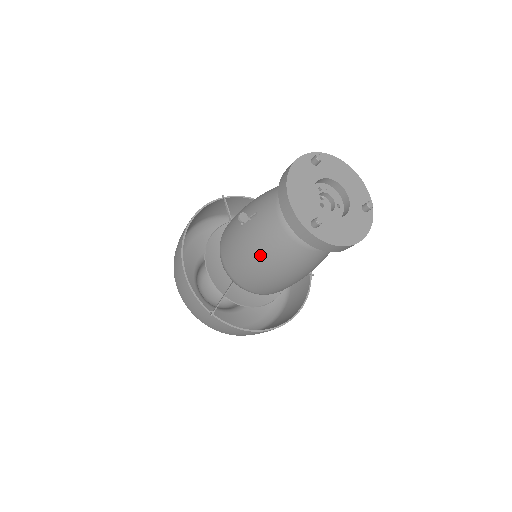
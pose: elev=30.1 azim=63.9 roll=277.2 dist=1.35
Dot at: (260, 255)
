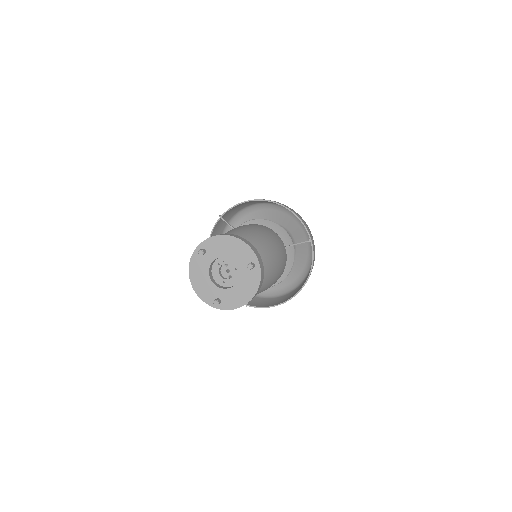
Dot at: occluded
